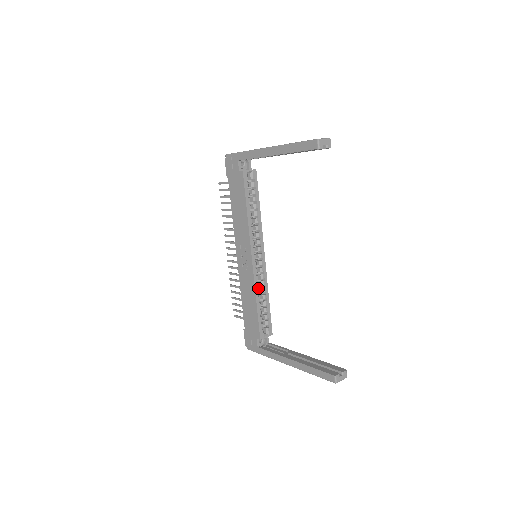
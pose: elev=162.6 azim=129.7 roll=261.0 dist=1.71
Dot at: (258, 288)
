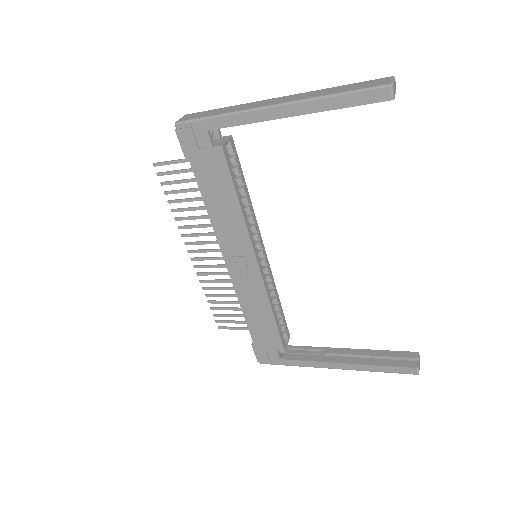
Dot at: occluded
